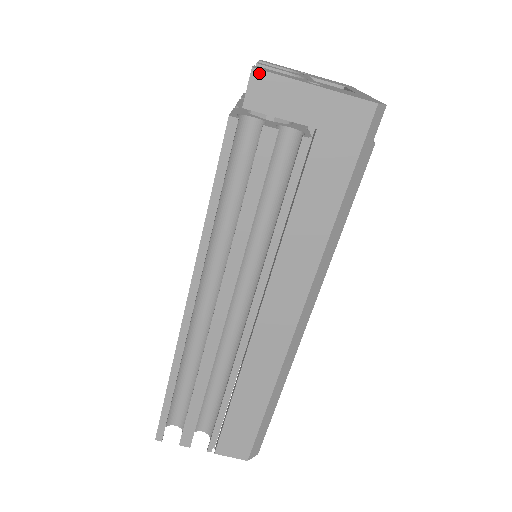
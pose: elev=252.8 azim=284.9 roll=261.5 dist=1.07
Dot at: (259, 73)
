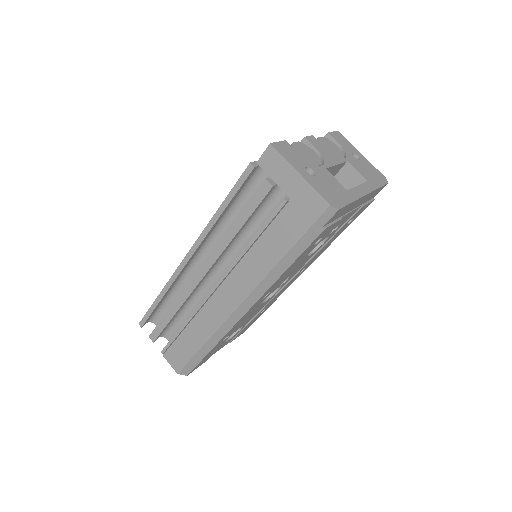
Dot at: (273, 149)
